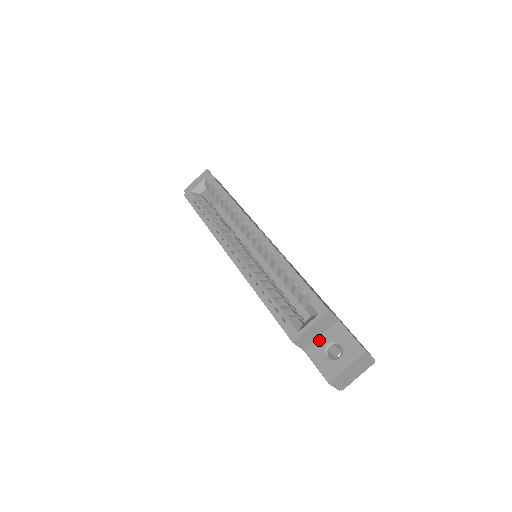
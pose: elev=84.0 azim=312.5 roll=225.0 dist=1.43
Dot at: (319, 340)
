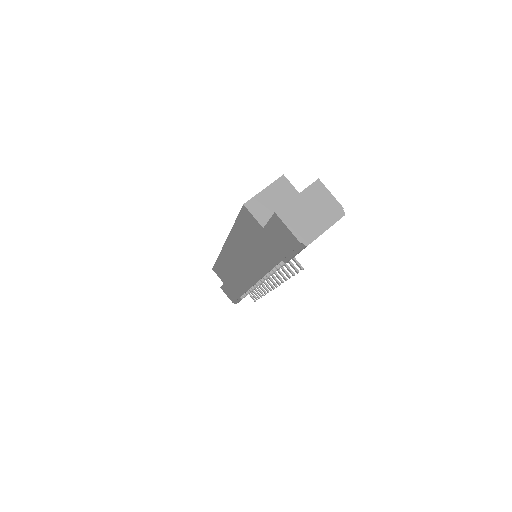
Dot at: occluded
